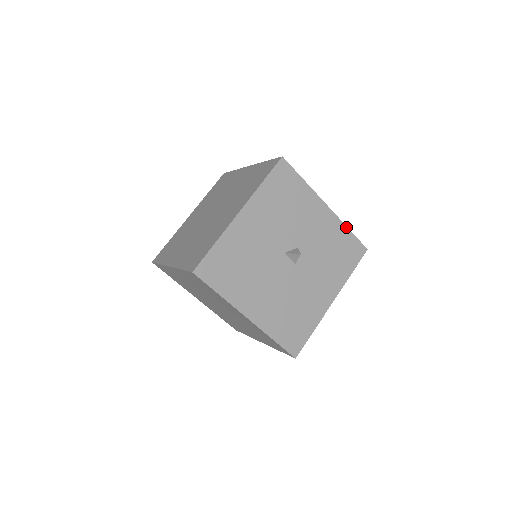
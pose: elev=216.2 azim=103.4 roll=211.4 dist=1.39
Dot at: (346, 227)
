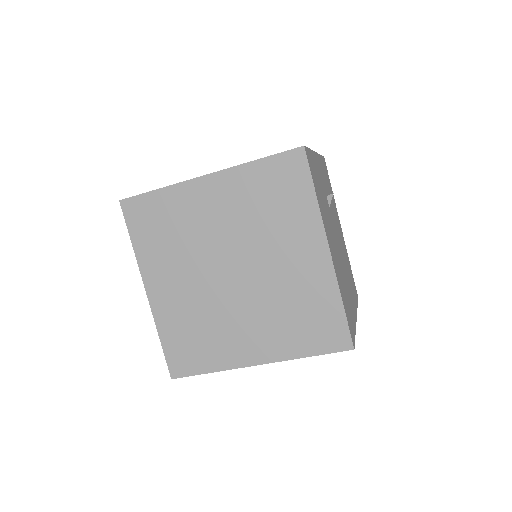
Dot at: occluded
